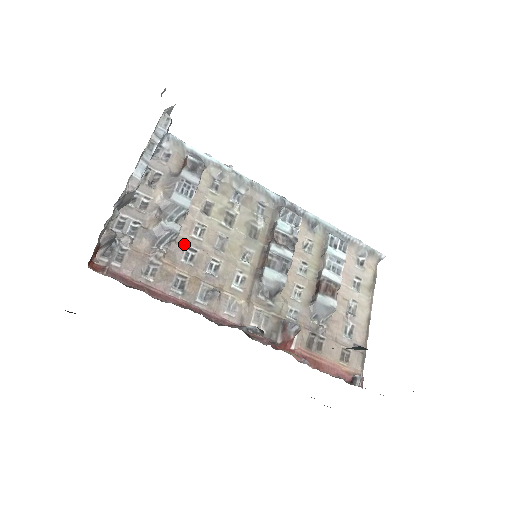
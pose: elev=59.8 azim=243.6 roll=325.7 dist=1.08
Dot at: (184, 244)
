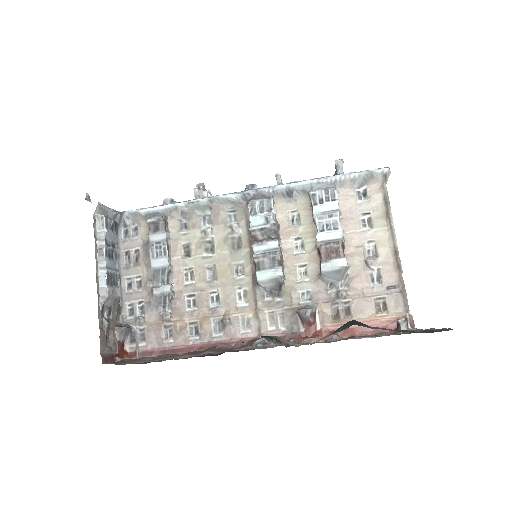
Dot at: (182, 295)
